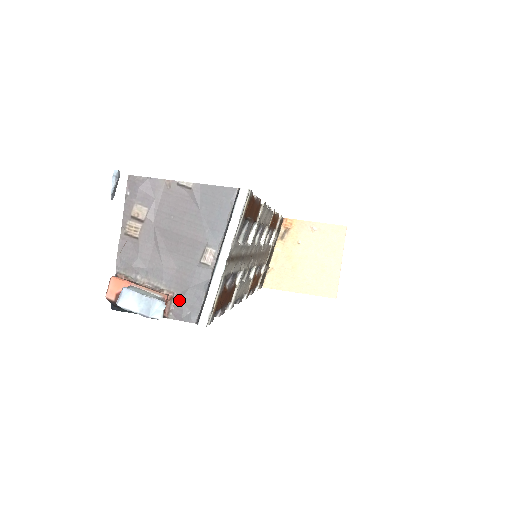
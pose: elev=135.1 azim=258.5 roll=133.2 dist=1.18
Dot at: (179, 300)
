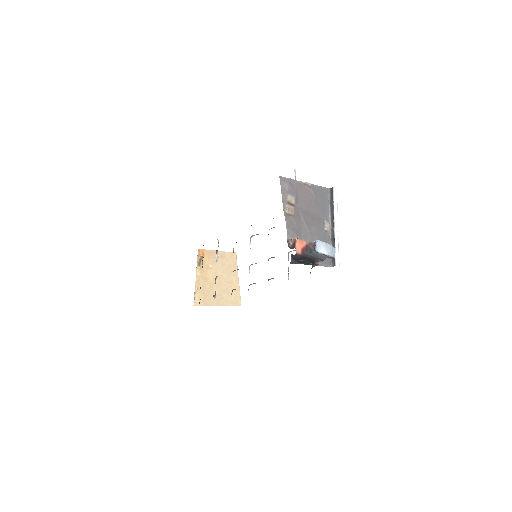
Dot at: occluded
